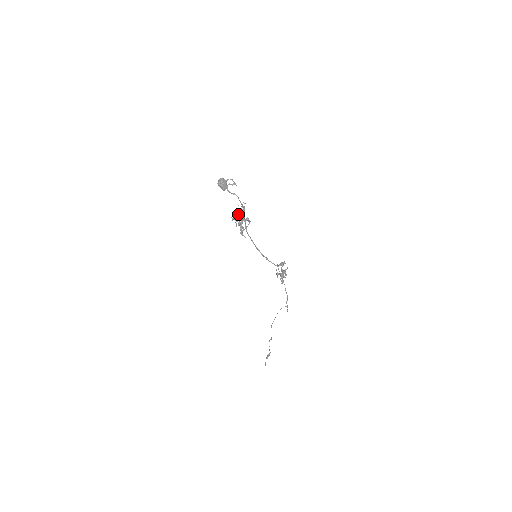
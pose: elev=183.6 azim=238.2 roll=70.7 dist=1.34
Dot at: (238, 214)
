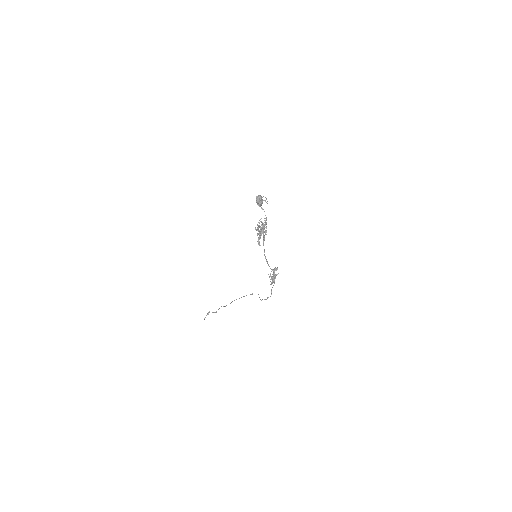
Dot at: occluded
